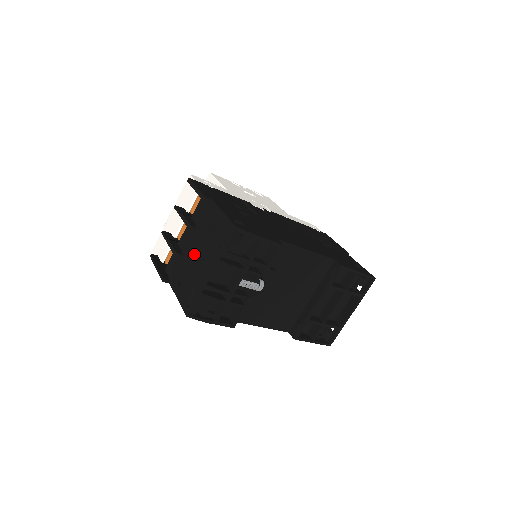
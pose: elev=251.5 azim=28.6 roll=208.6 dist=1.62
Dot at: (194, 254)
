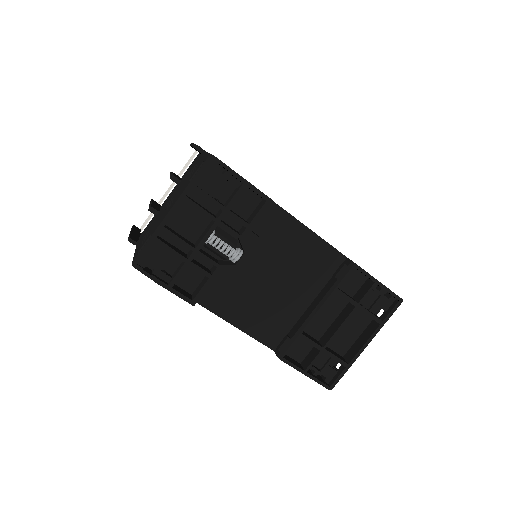
Dot at: (167, 204)
